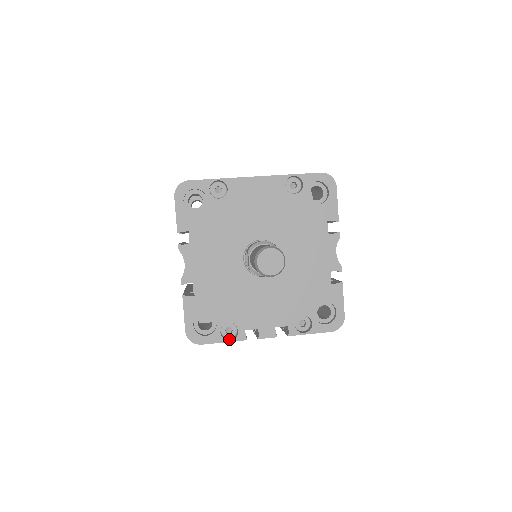
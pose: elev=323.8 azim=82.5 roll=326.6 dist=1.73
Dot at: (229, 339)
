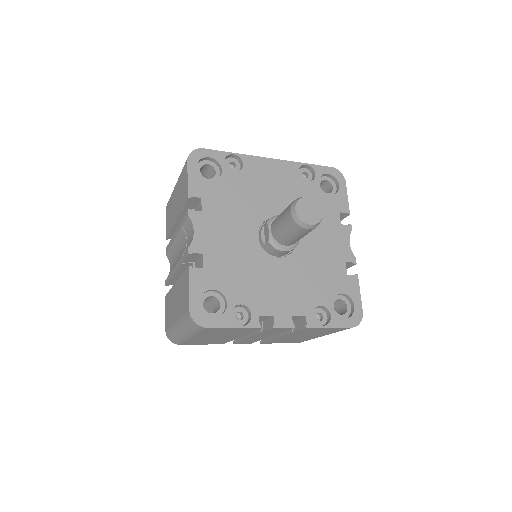
Dot at: (239, 326)
